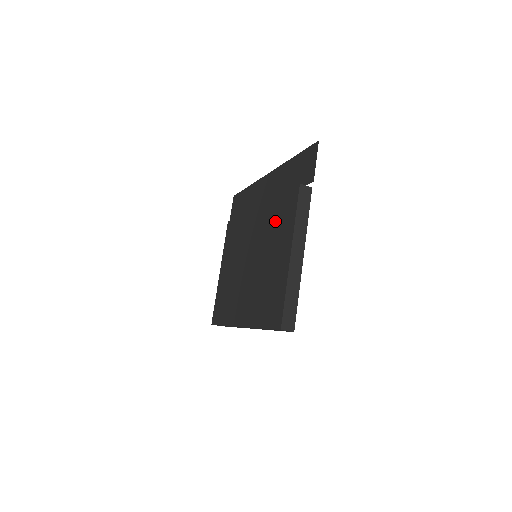
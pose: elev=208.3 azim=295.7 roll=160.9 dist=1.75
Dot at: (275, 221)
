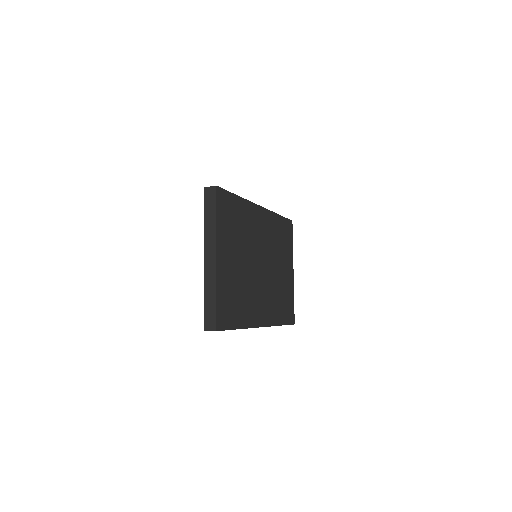
Dot at: occluded
